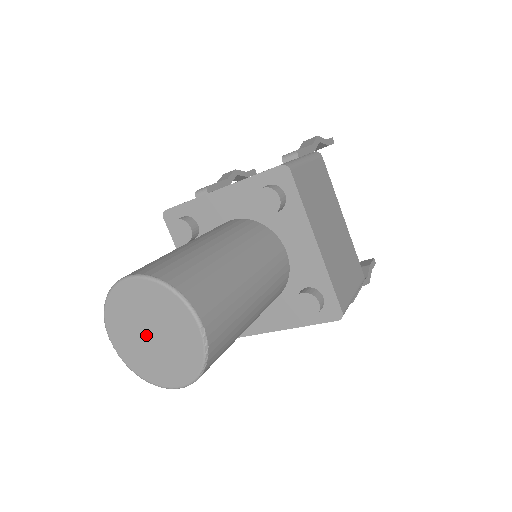
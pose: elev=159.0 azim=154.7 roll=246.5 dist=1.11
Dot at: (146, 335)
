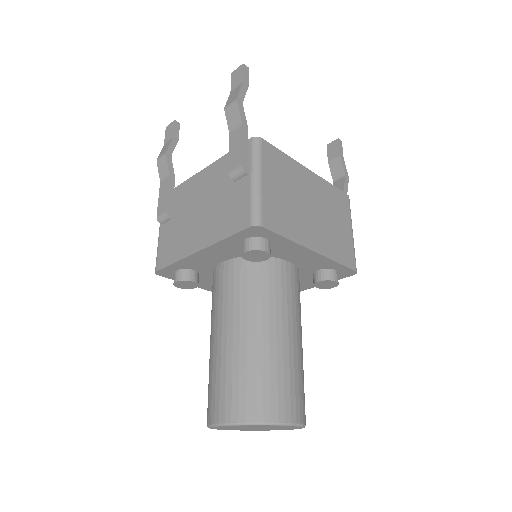
Dot at: occluded
